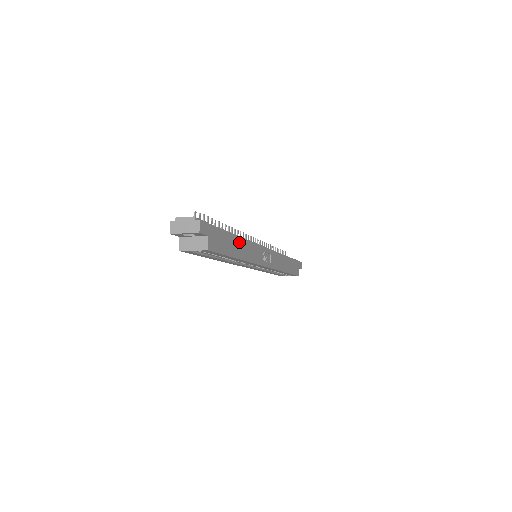
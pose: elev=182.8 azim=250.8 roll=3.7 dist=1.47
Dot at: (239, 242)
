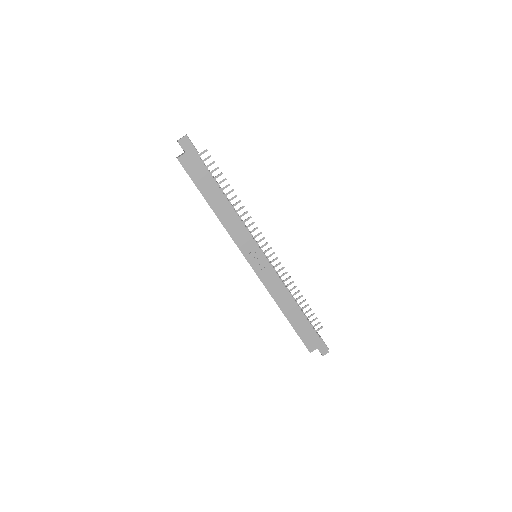
Dot at: (222, 200)
